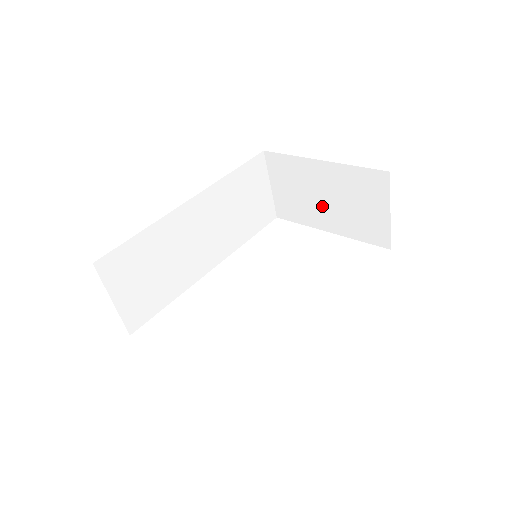
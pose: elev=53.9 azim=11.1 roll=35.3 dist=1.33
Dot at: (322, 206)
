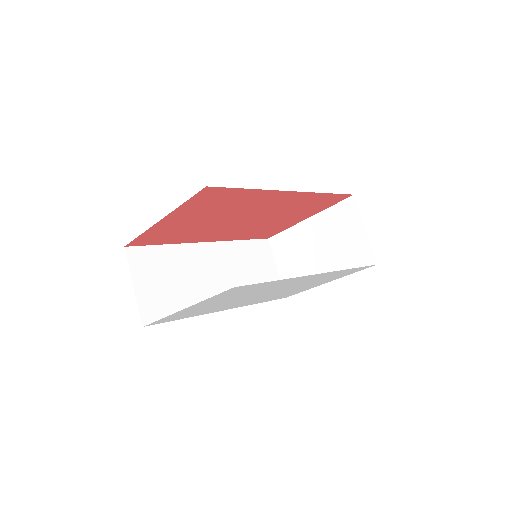
Dot at: (317, 259)
